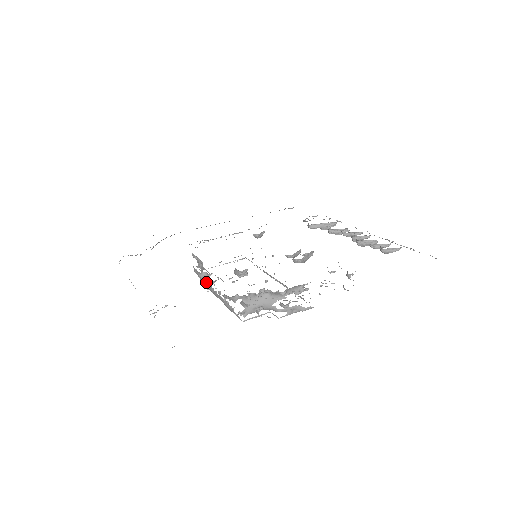
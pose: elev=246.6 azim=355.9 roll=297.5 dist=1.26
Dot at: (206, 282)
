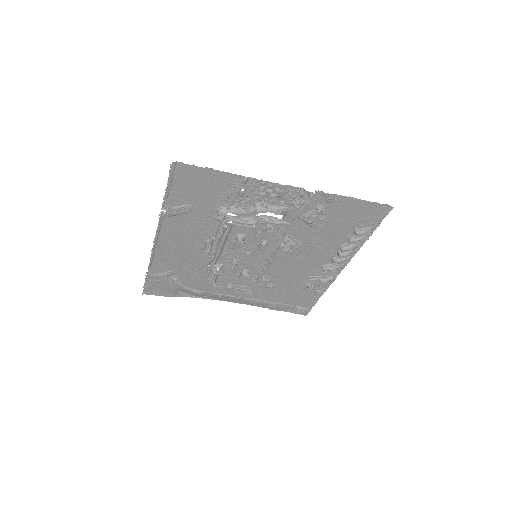
Dot at: (211, 246)
